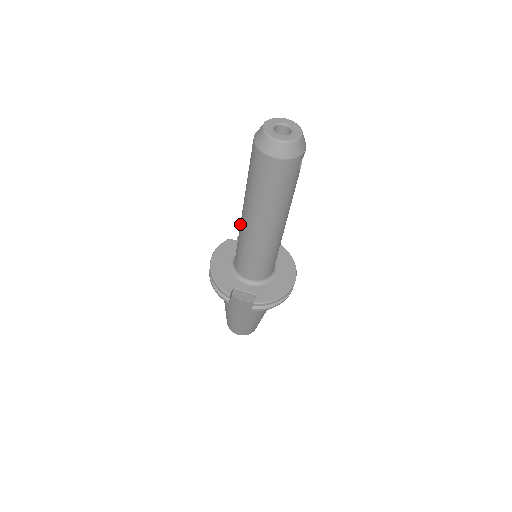
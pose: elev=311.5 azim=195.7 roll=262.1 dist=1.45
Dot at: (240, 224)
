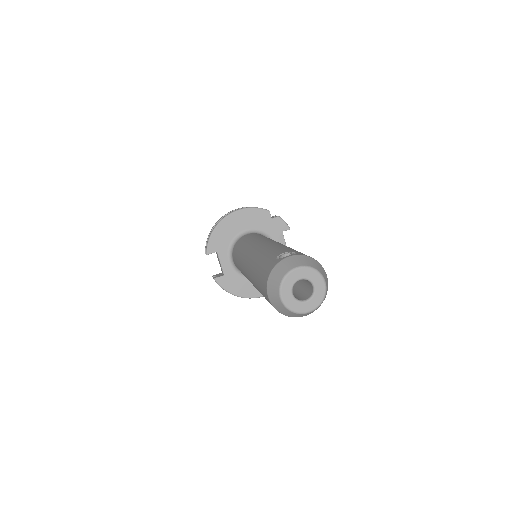
Dot at: (253, 243)
